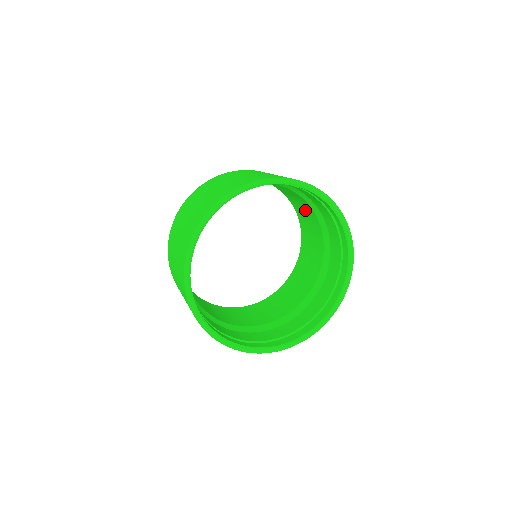
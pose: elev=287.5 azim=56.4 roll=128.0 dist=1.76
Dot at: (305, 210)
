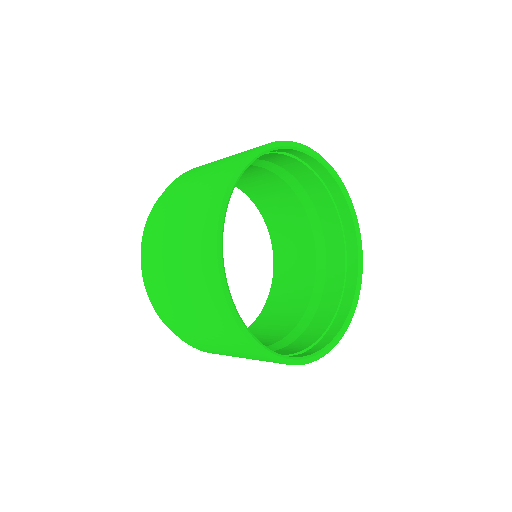
Dot at: (283, 207)
